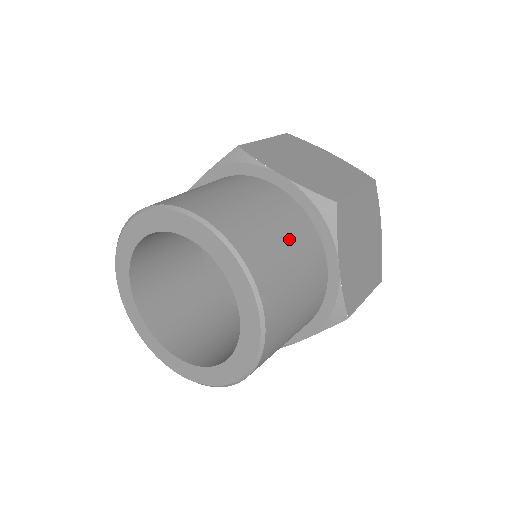
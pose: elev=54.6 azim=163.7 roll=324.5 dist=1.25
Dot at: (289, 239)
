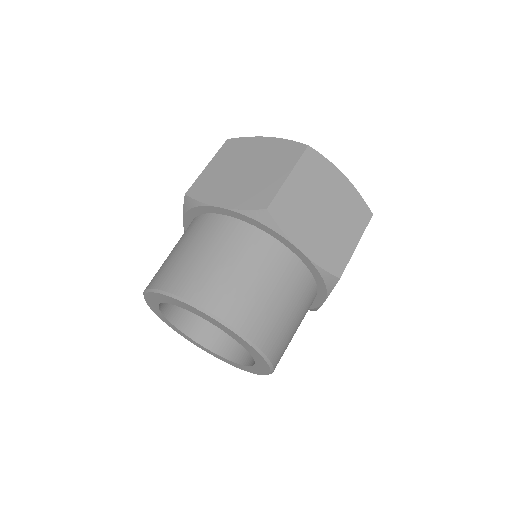
Dot at: (298, 313)
